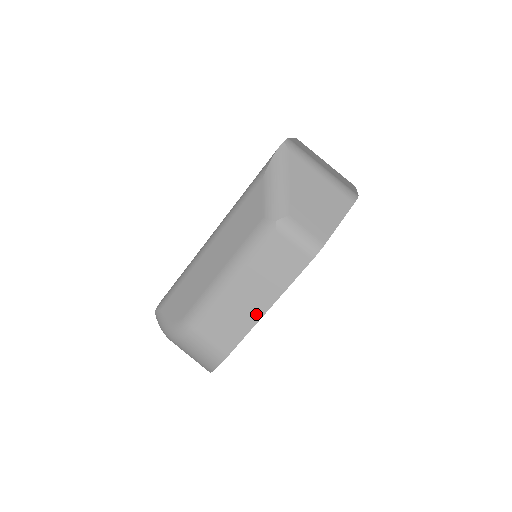
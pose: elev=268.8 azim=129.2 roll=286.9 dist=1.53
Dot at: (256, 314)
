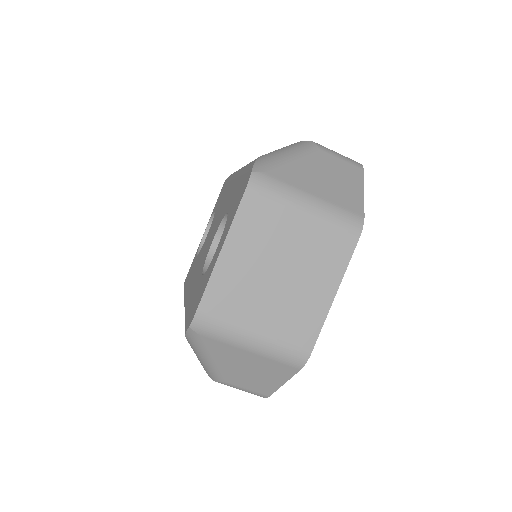
Dot at: occluded
